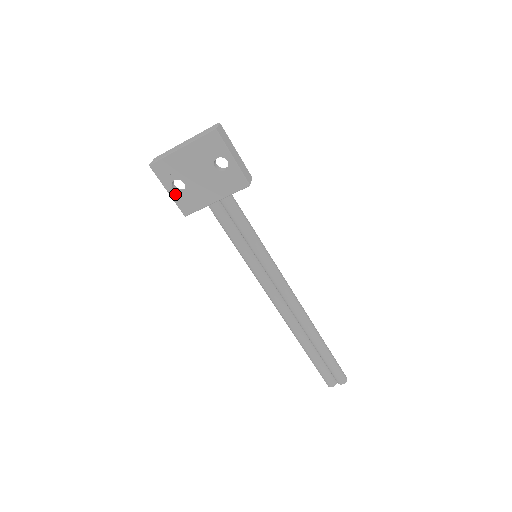
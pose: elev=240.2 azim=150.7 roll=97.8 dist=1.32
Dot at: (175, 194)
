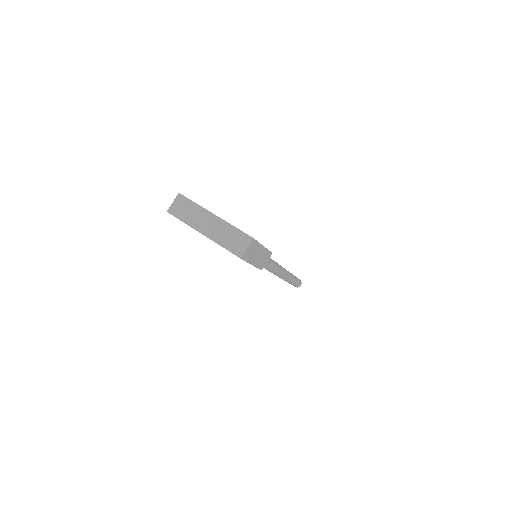
Dot at: occluded
